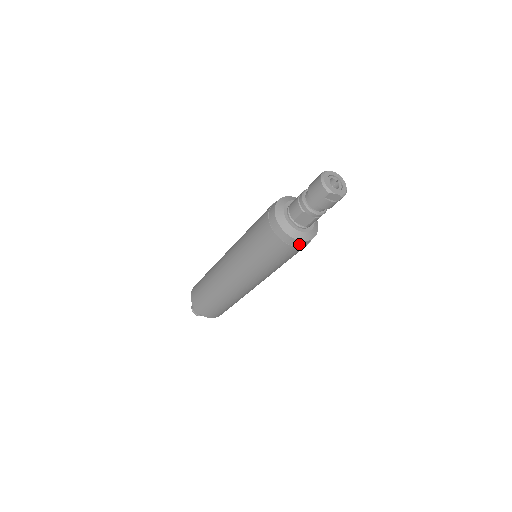
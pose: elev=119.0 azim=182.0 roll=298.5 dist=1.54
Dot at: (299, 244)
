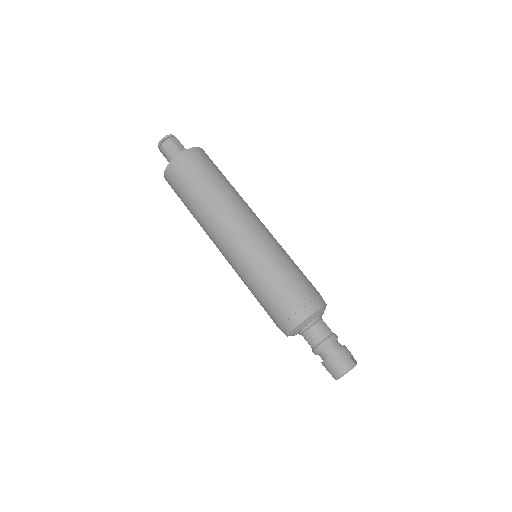
Dot at: occluded
